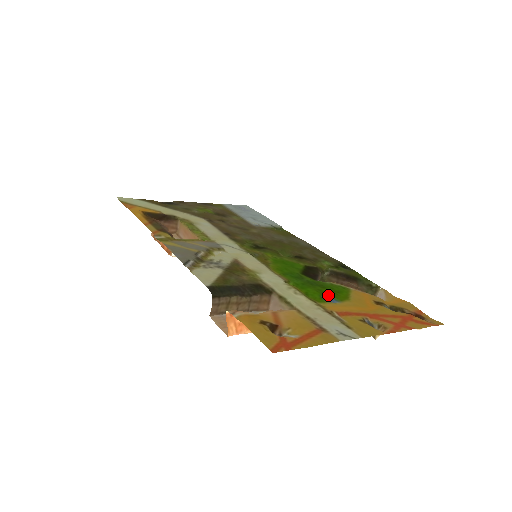
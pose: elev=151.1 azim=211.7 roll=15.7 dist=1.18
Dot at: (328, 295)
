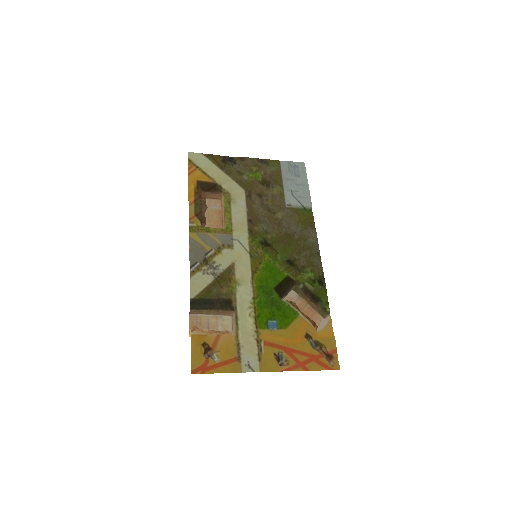
Dot at: (275, 319)
